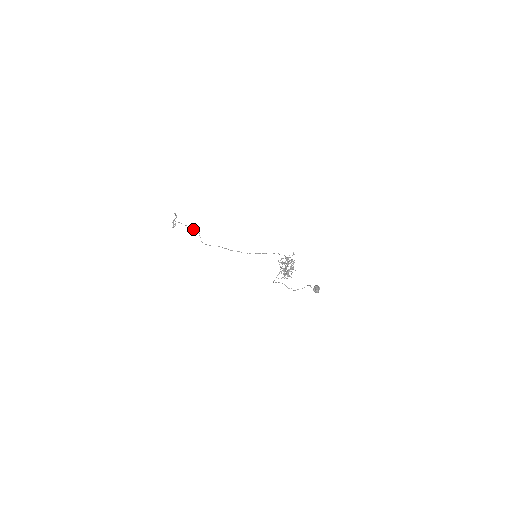
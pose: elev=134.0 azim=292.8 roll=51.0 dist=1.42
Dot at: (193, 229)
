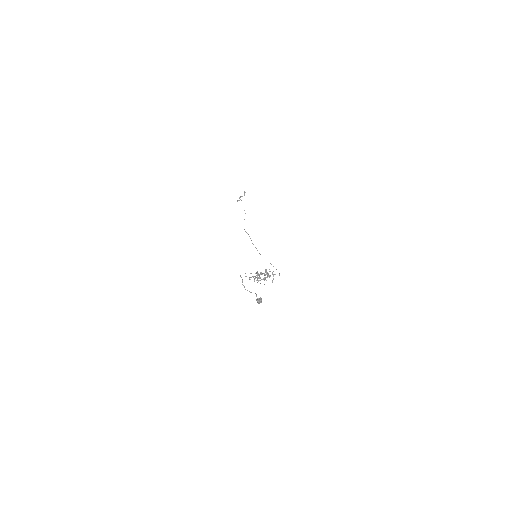
Dot at: occluded
